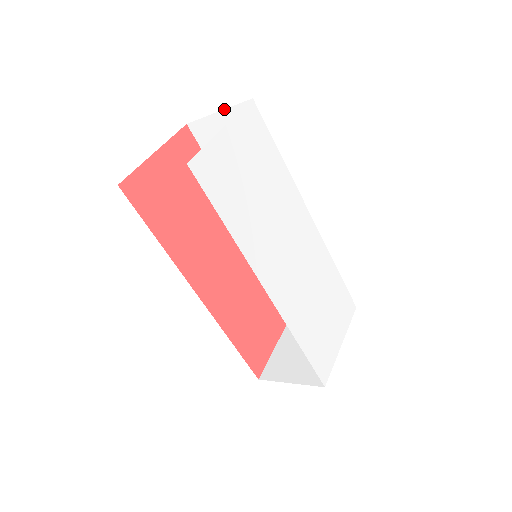
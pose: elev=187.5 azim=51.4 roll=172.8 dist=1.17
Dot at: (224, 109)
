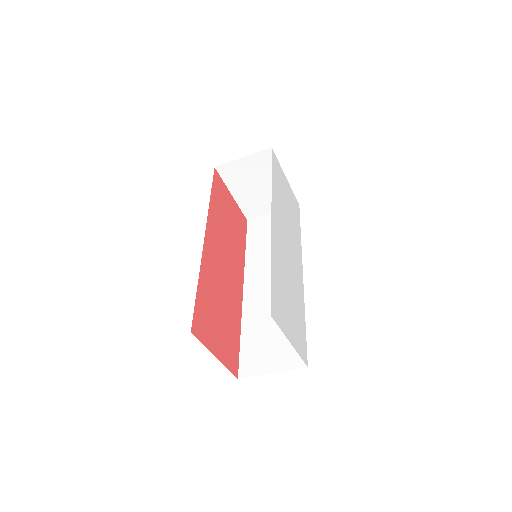
Dot at: occluded
